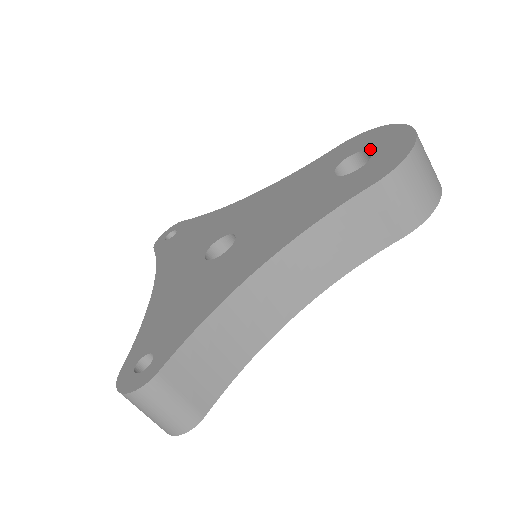
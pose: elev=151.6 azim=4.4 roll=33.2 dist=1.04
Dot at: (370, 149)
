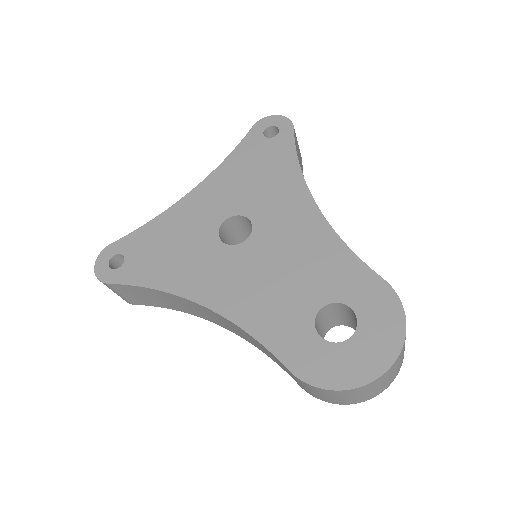
Dot at: (356, 333)
